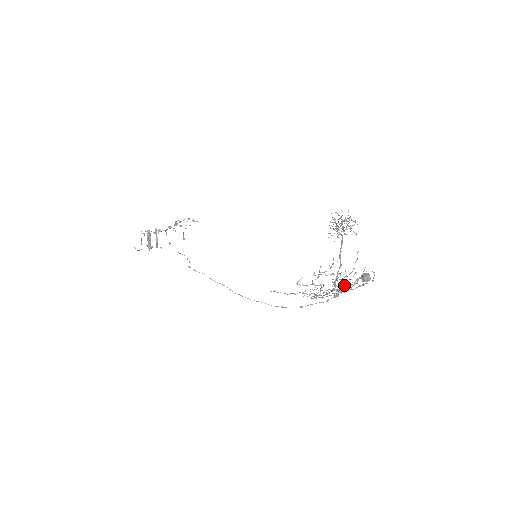
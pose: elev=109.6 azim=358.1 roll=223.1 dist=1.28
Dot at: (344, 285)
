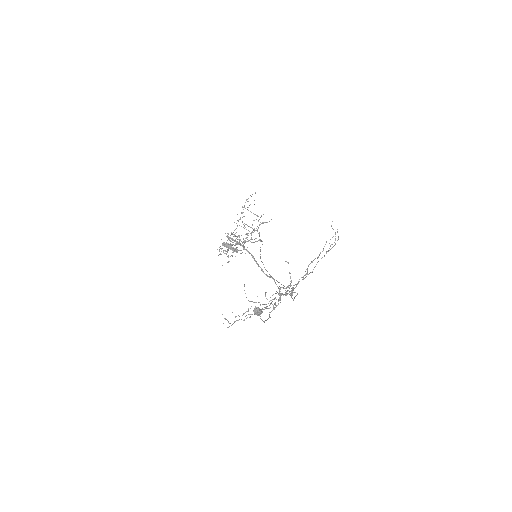
Dot at: occluded
